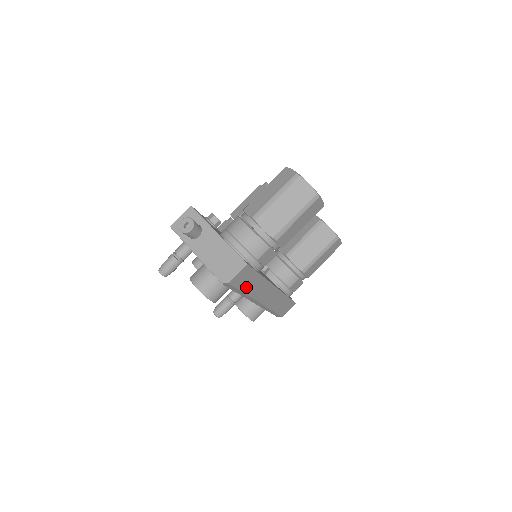
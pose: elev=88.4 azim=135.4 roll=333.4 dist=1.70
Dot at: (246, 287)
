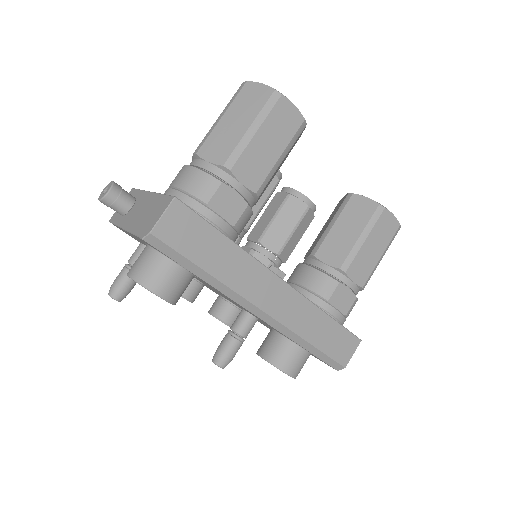
Dot at: (204, 258)
